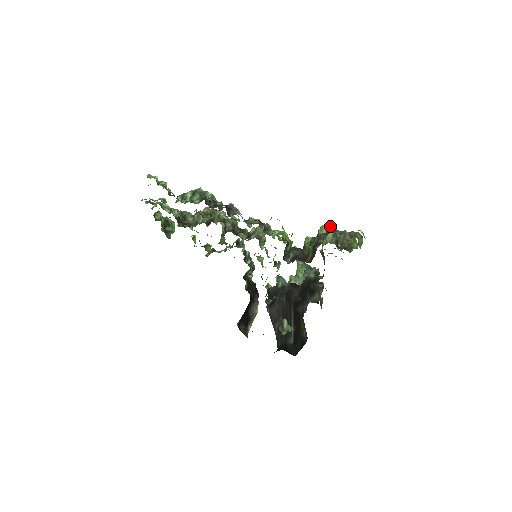
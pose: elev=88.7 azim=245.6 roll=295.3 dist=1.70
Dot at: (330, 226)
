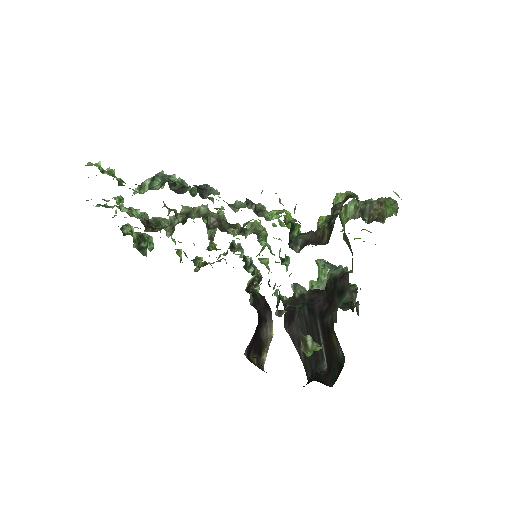
Dot at: (347, 191)
